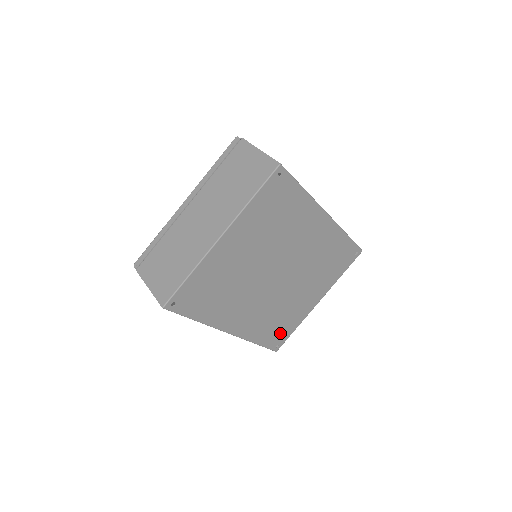
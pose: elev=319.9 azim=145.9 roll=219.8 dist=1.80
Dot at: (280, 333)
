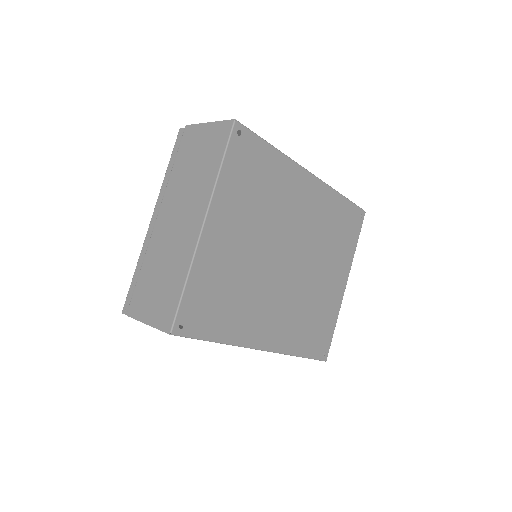
Dot at: (320, 335)
